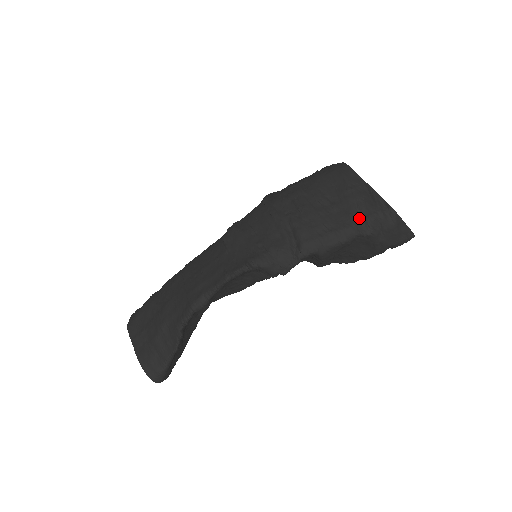
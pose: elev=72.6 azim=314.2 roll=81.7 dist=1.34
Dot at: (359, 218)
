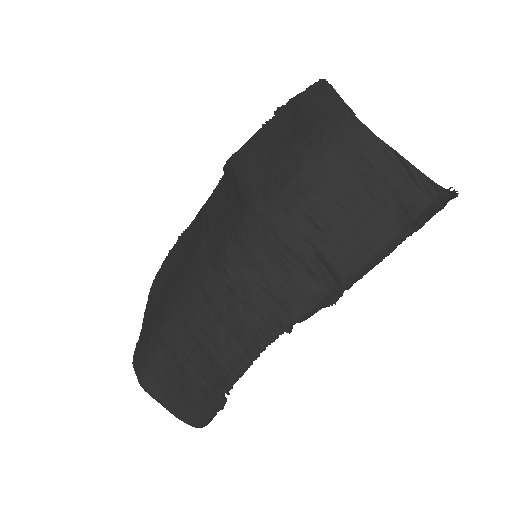
Dot at: (403, 217)
